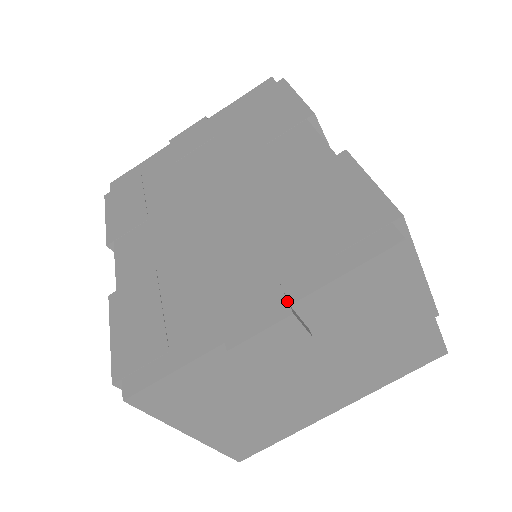
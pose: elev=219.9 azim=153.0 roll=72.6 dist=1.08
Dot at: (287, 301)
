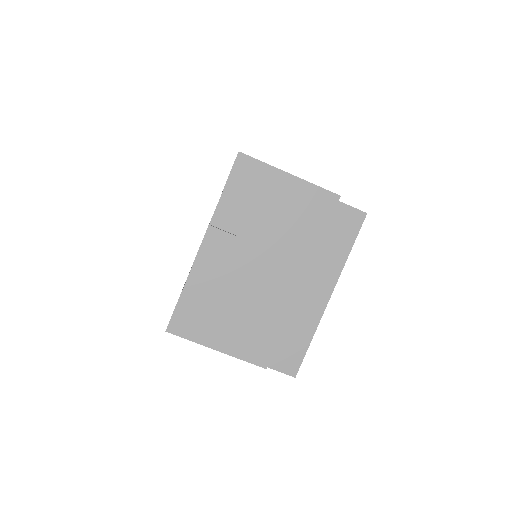
Dot at: (209, 224)
